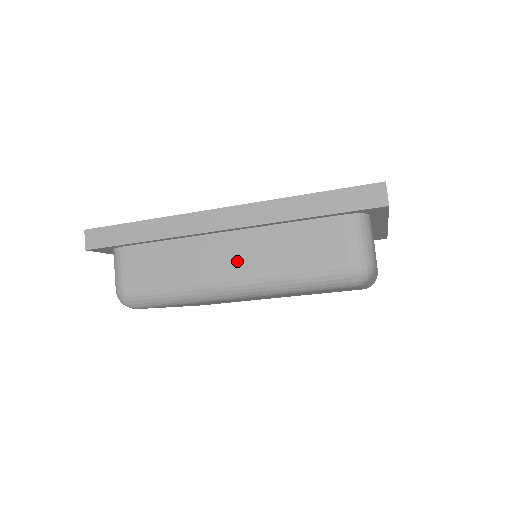
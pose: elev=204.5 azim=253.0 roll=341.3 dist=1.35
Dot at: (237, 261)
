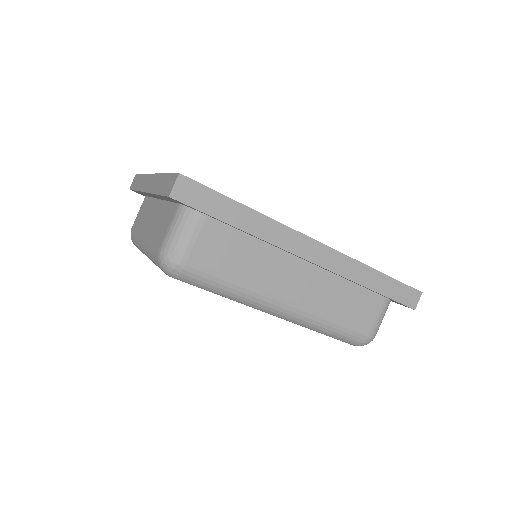
Dot at: (301, 291)
